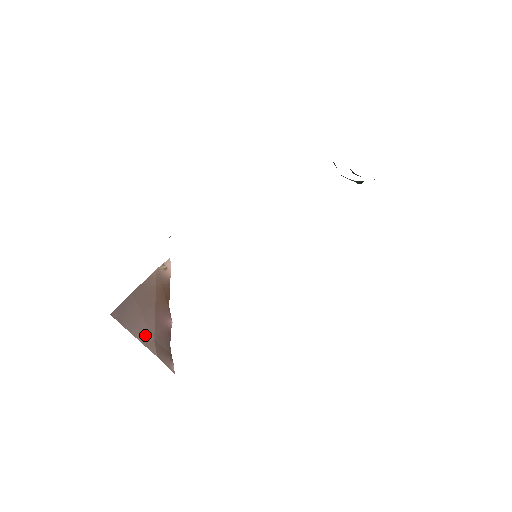
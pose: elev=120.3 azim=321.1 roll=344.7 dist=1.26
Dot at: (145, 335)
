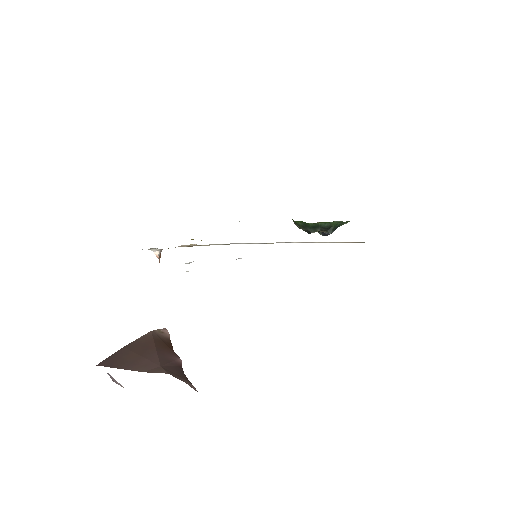
Dot at: (147, 366)
